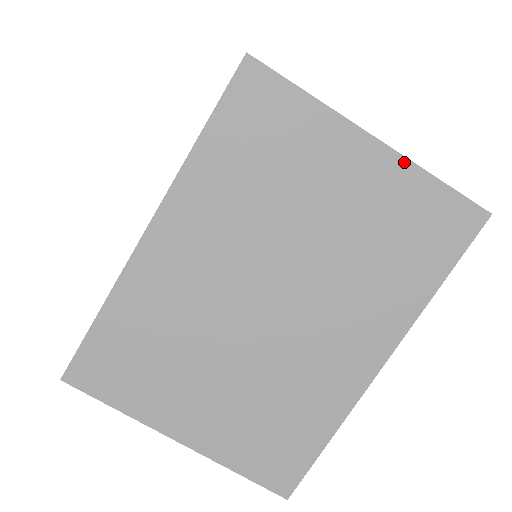
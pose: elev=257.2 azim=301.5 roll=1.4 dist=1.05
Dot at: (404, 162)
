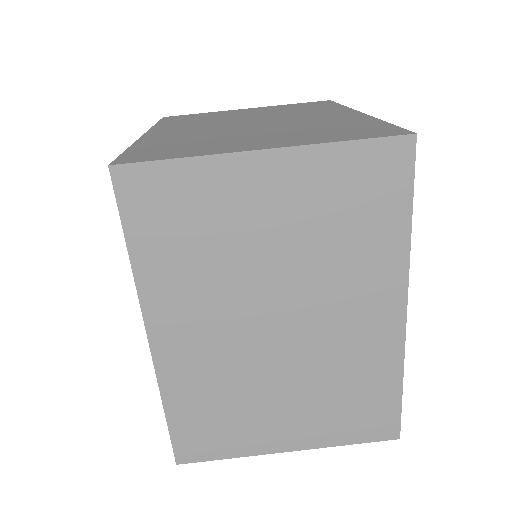
Dot at: (305, 150)
